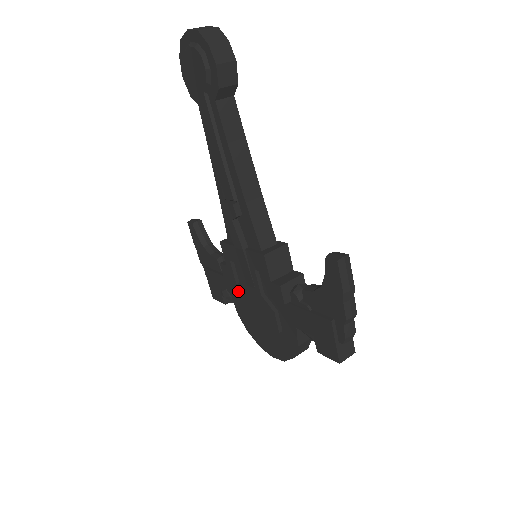
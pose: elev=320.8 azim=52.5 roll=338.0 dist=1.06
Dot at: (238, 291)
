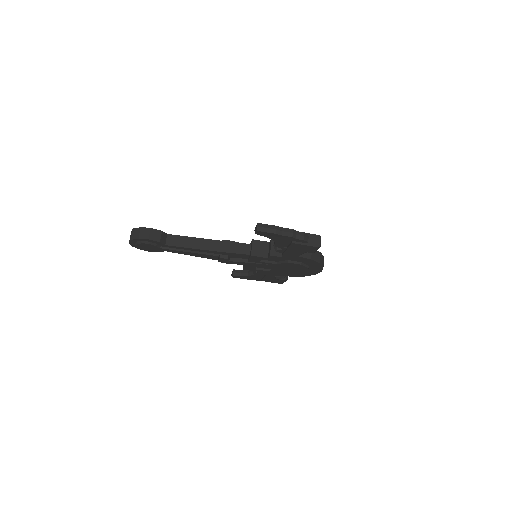
Dot at: occluded
